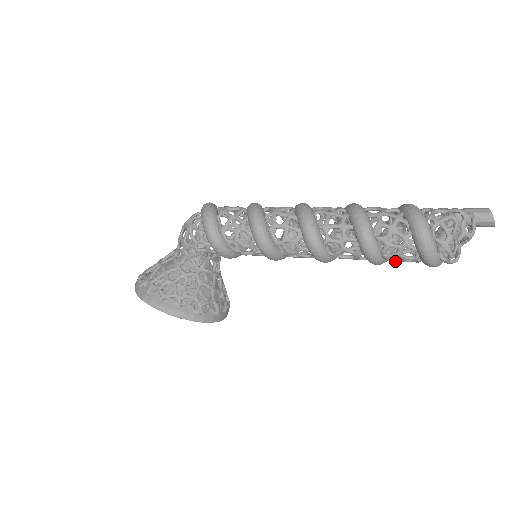
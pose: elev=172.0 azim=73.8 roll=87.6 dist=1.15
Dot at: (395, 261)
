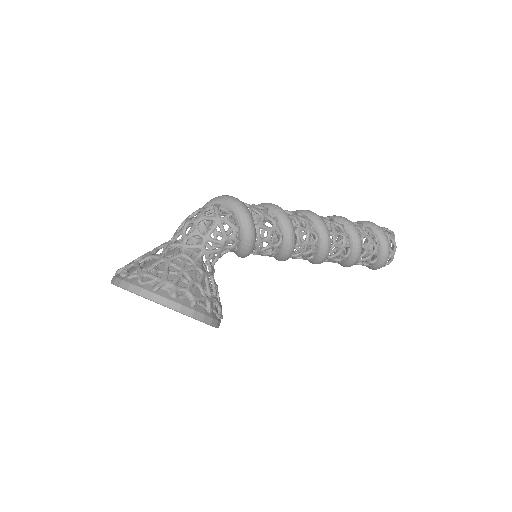
Dot at: (357, 264)
